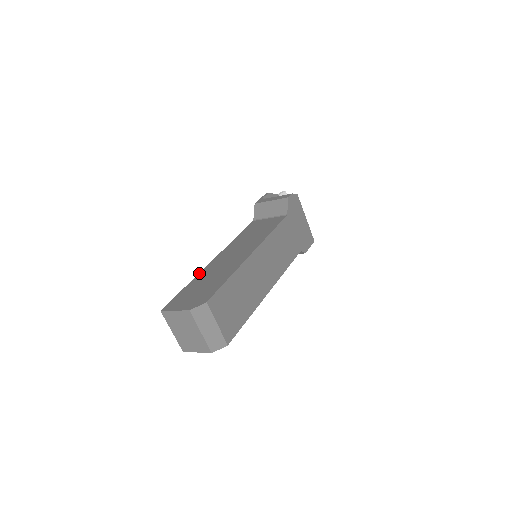
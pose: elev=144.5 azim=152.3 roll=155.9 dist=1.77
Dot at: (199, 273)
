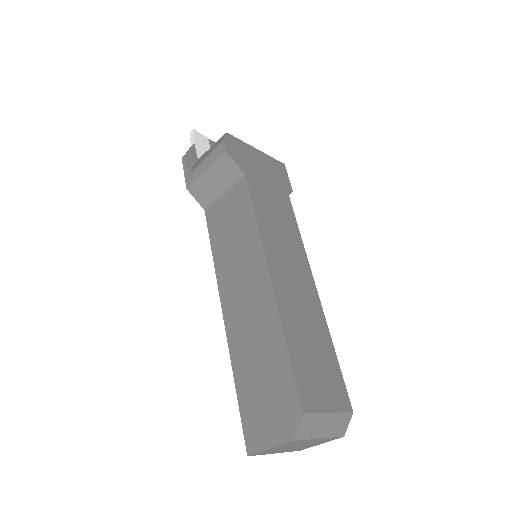
Dot at: (229, 353)
